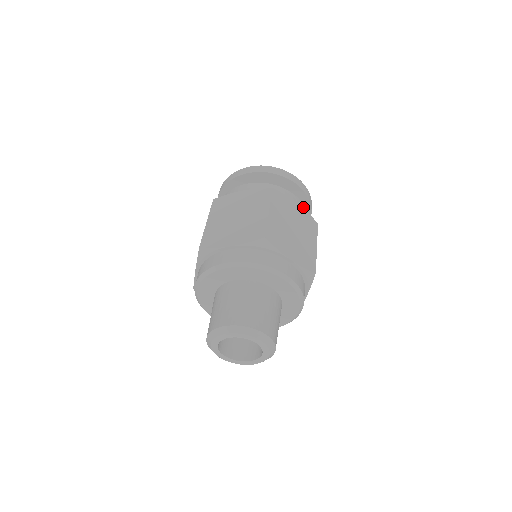
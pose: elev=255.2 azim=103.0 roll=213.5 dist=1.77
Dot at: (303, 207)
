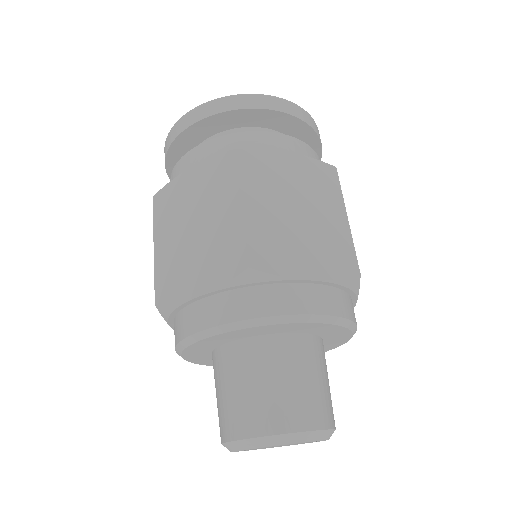
Dot at: (302, 147)
